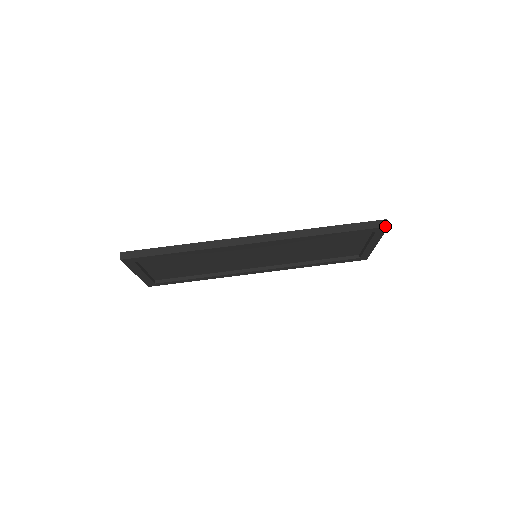
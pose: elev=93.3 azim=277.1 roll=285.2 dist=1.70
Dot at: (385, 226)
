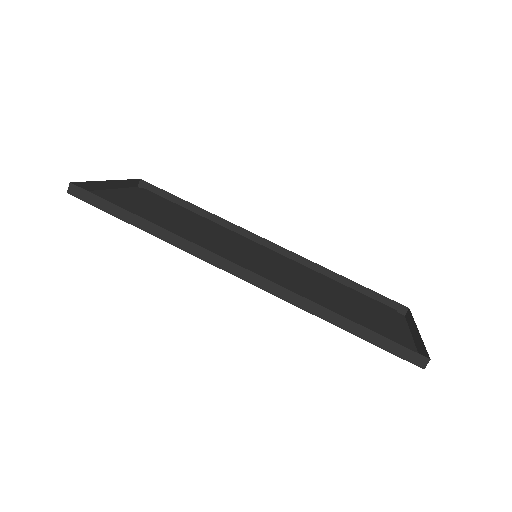
Dot at: (420, 366)
